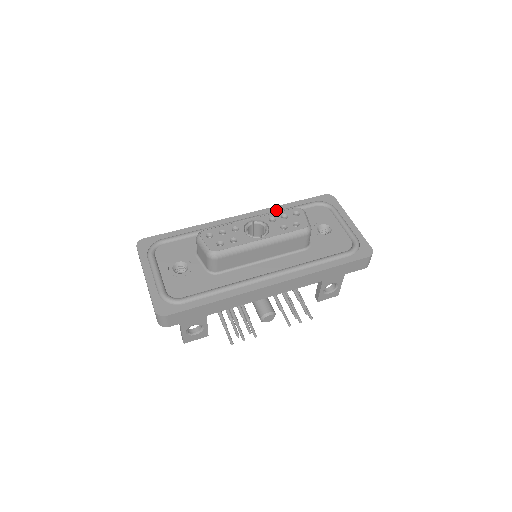
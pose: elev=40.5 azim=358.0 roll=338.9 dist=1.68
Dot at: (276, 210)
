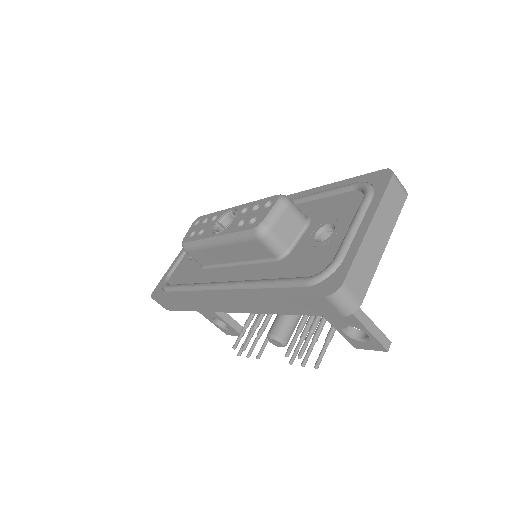
Dot at: (309, 194)
